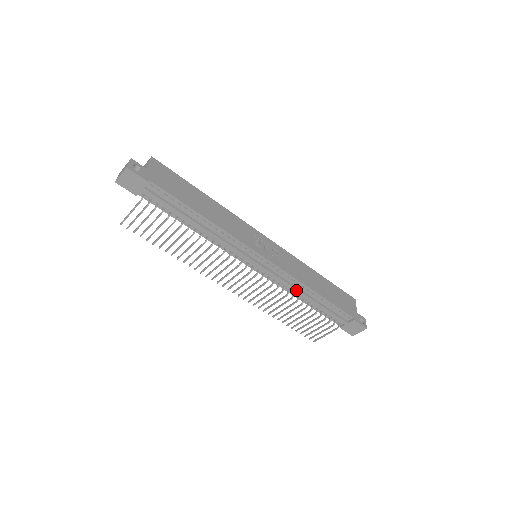
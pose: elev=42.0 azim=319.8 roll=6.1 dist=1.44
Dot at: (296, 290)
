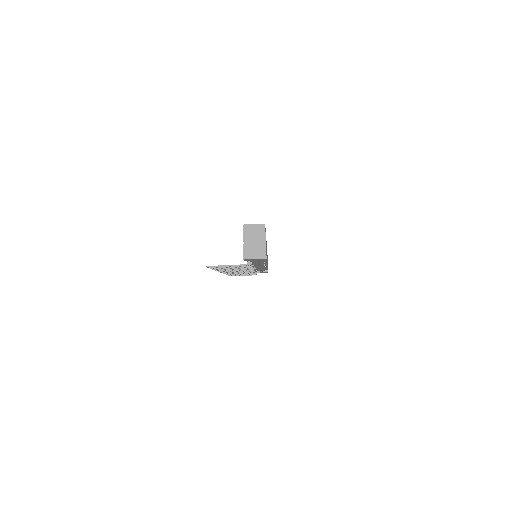
Dot at: occluded
